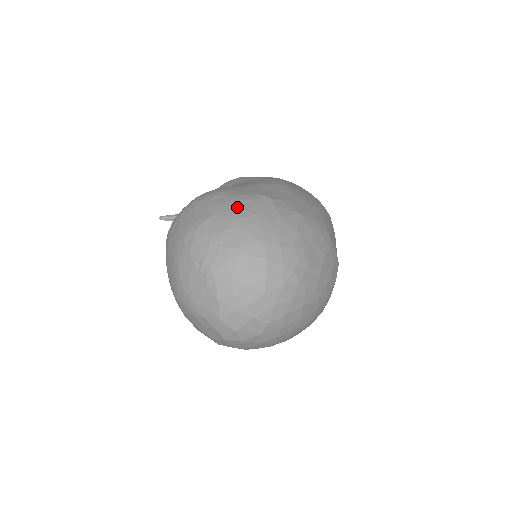
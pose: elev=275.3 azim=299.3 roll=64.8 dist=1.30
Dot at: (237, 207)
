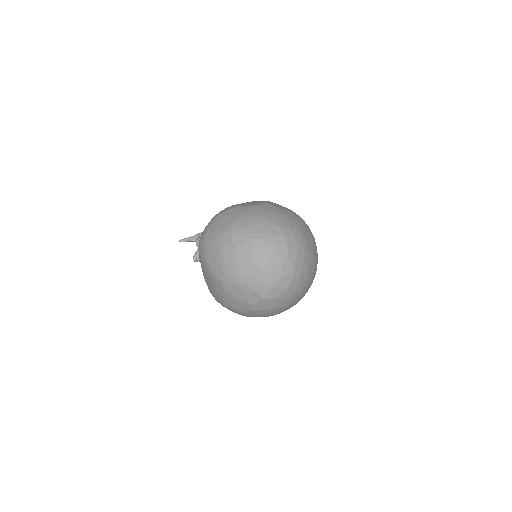
Dot at: (254, 210)
